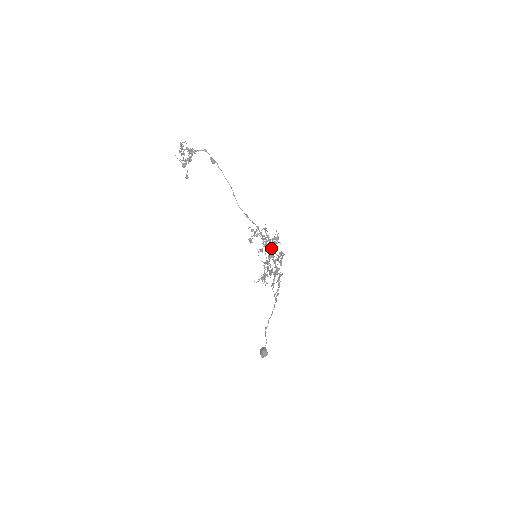
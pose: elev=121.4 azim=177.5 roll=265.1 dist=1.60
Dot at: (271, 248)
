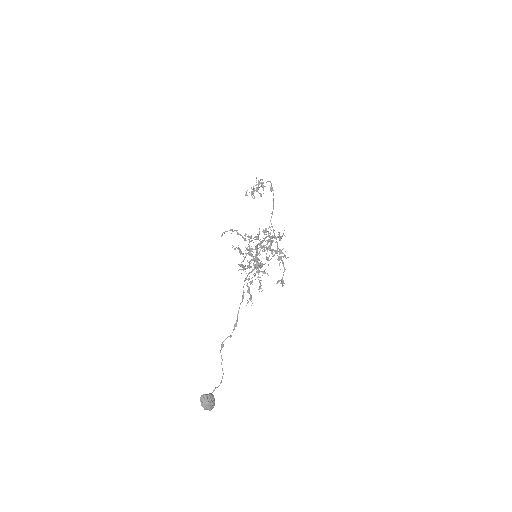
Dot at: (266, 236)
